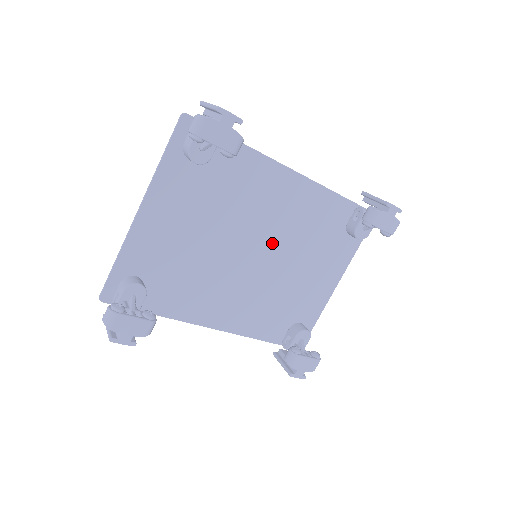
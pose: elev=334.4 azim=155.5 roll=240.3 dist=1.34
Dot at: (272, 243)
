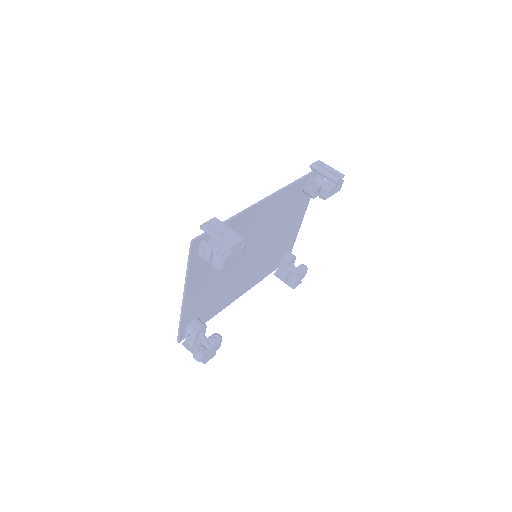
Dot at: (261, 239)
